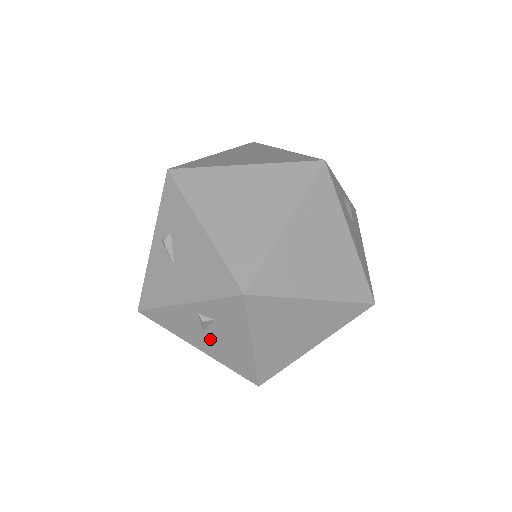
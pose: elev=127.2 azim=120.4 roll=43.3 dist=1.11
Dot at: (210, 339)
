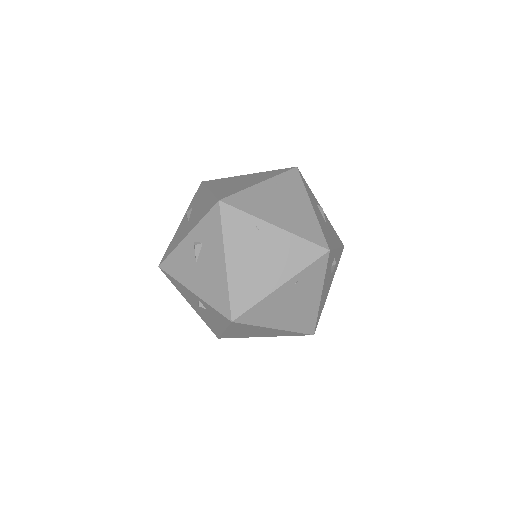
Dot at: (200, 309)
